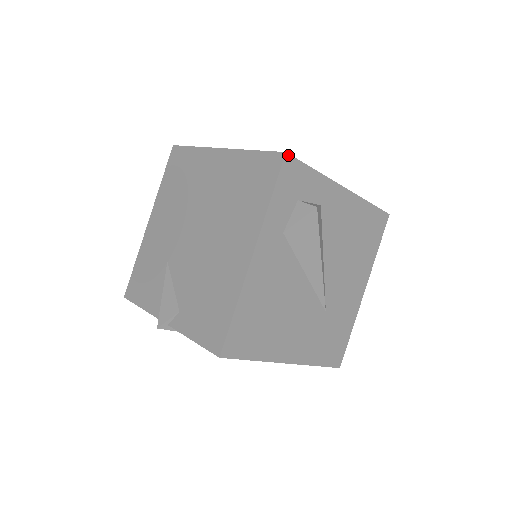
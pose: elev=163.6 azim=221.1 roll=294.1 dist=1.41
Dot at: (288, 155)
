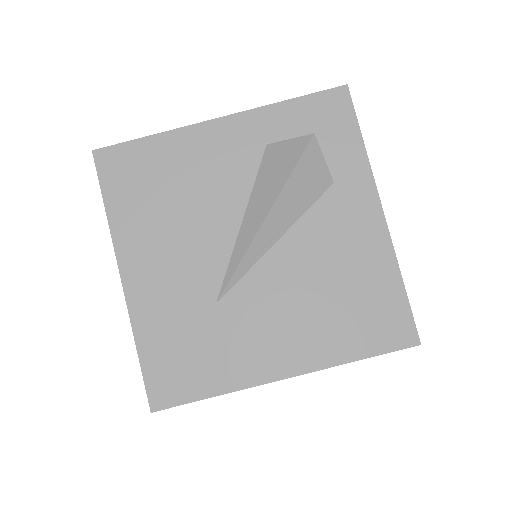
Dot at: (347, 90)
